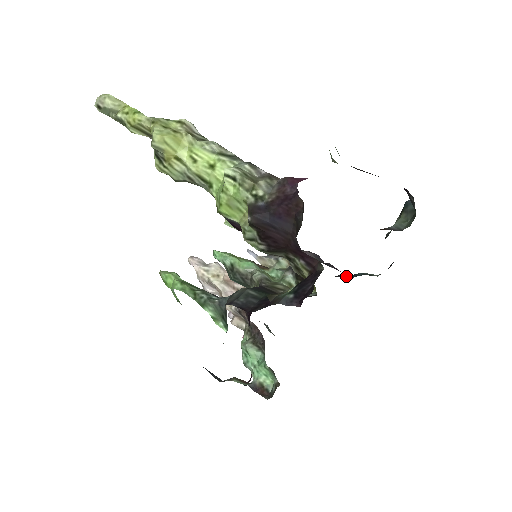
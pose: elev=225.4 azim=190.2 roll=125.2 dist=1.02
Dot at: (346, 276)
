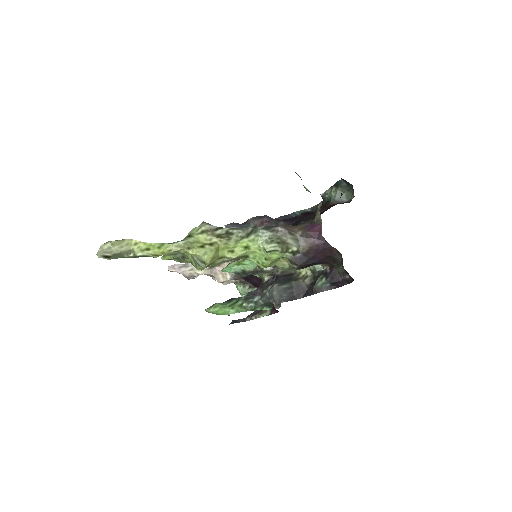
Dot at: (286, 216)
